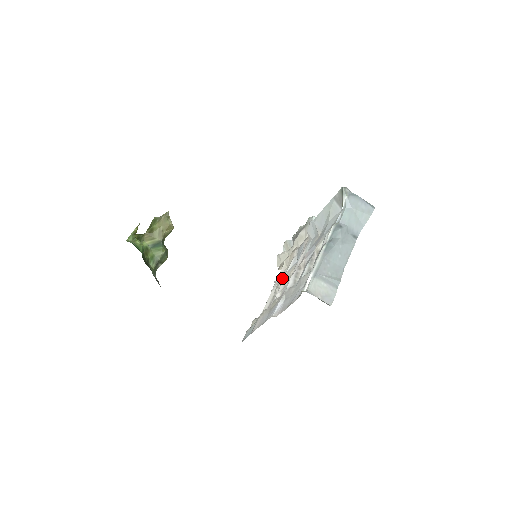
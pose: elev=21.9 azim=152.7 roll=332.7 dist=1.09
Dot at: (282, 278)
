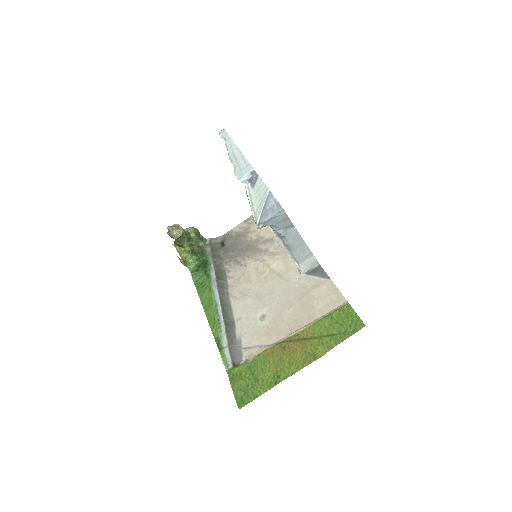
Dot at: occluded
